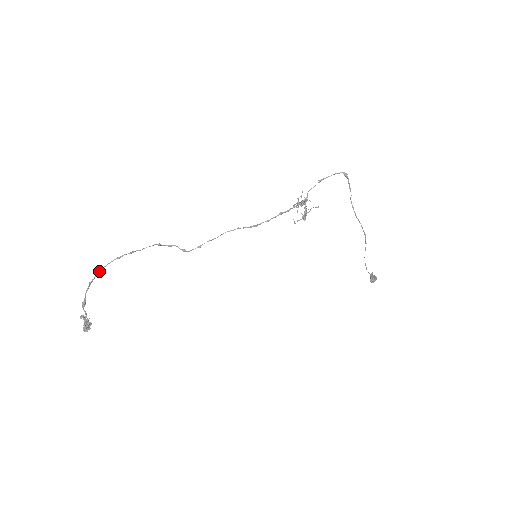
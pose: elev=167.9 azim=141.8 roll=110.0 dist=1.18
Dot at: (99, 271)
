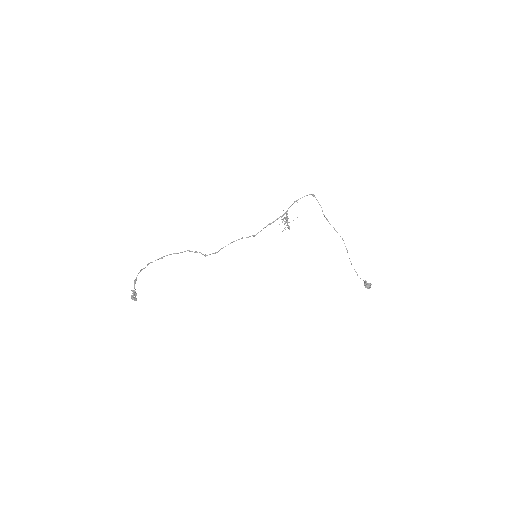
Dot at: occluded
